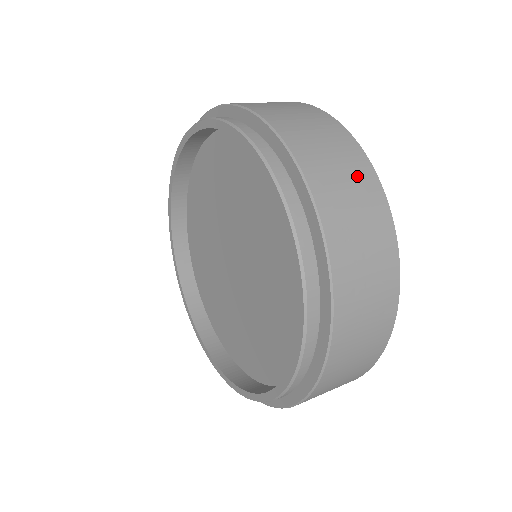
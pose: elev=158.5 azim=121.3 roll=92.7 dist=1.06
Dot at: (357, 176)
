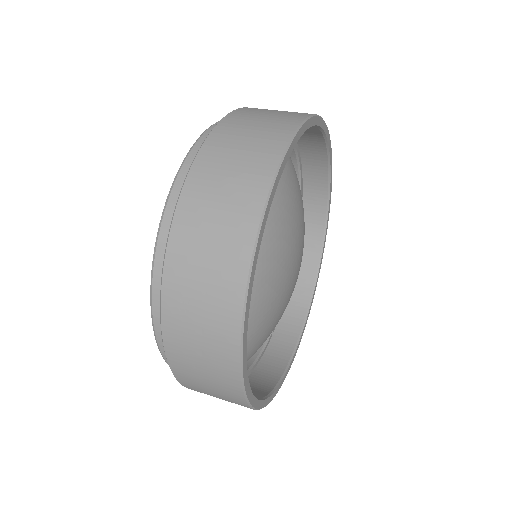
Dot at: (224, 259)
